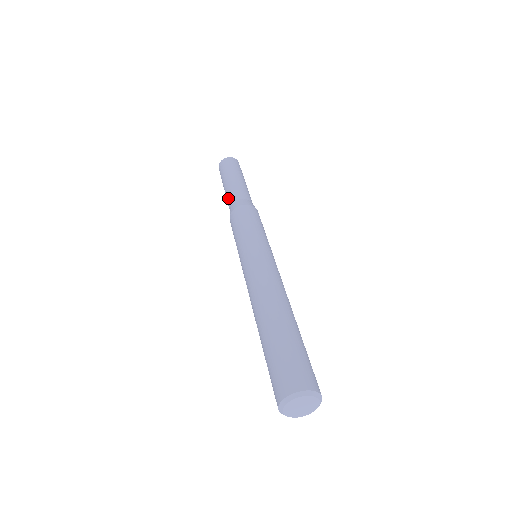
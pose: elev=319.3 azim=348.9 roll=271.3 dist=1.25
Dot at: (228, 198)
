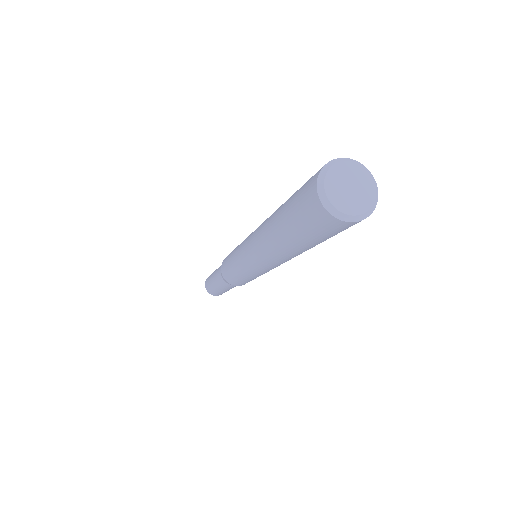
Dot at: occluded
